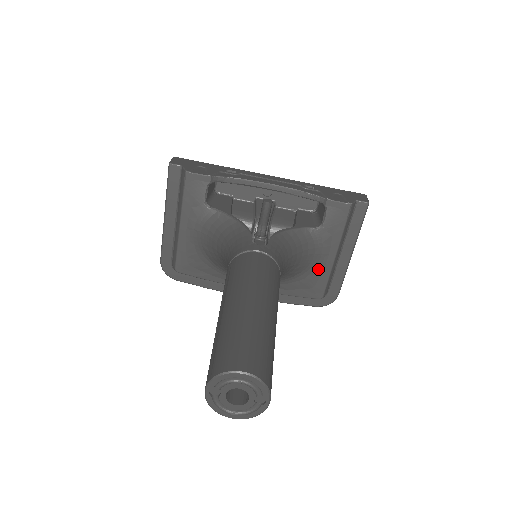
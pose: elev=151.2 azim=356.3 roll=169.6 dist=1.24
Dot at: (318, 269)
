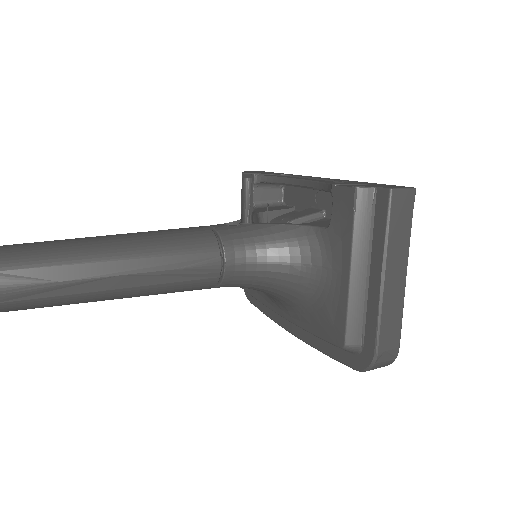
Dot at: (333, 294)
